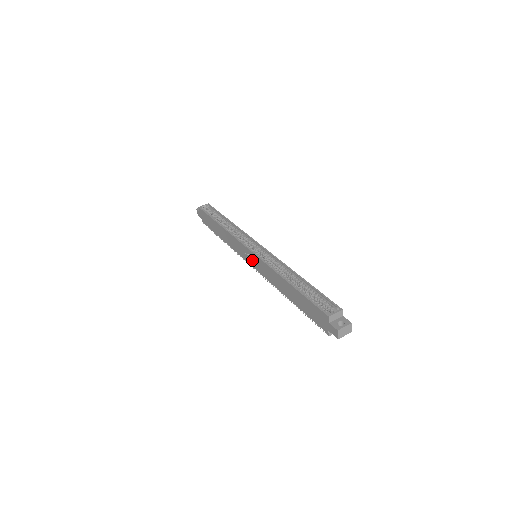
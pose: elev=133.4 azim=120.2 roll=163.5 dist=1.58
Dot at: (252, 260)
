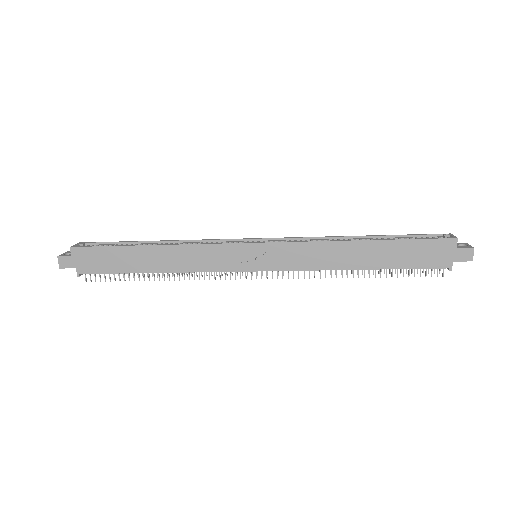
Dot at: (260, 259)
